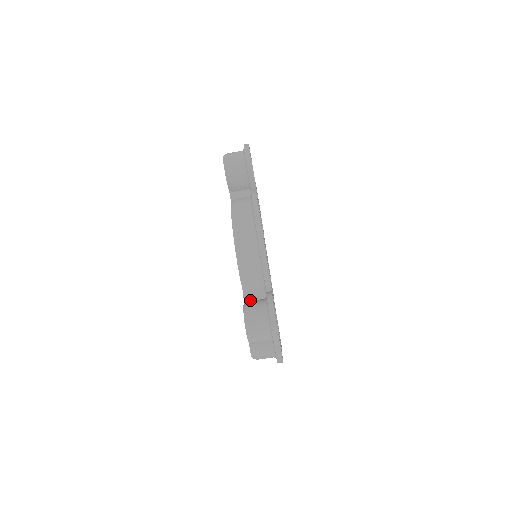
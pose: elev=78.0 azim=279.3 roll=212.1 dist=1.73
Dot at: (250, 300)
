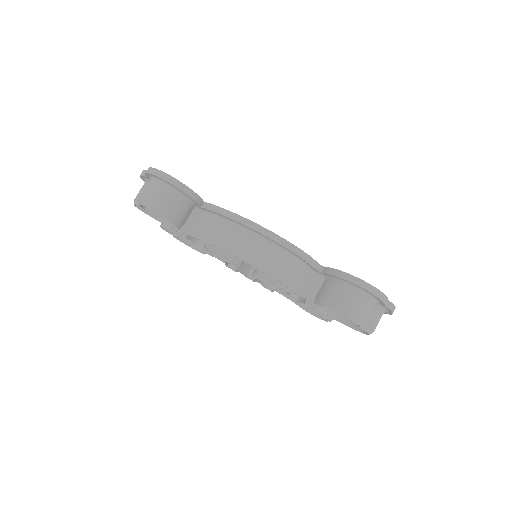
Dot at: (315, 295)
